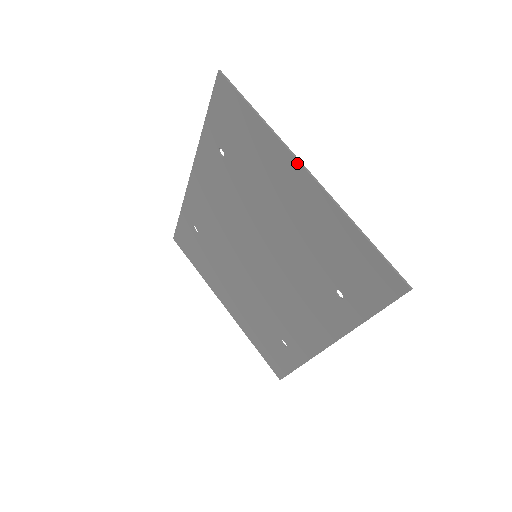
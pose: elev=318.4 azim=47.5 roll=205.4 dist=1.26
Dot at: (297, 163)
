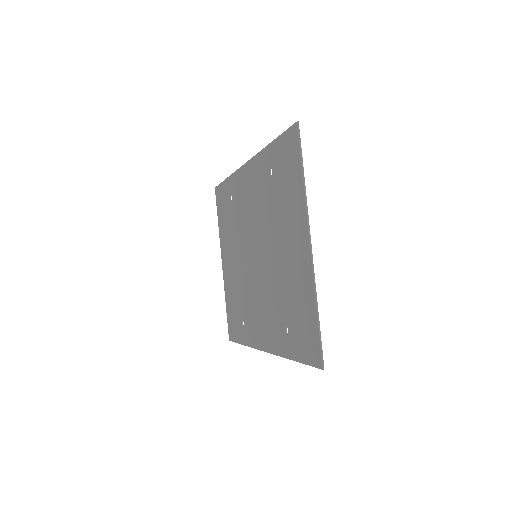
Dot at: (307, 232)
